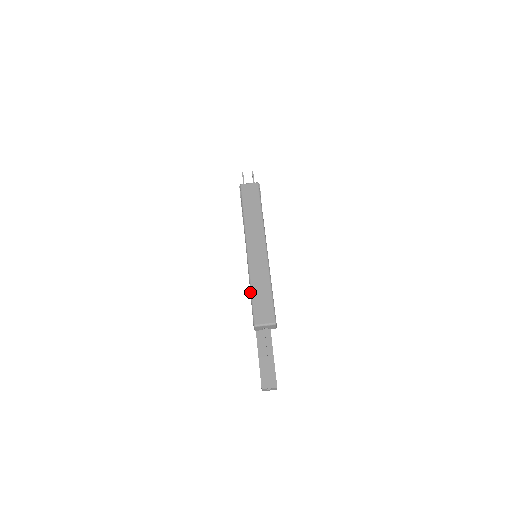
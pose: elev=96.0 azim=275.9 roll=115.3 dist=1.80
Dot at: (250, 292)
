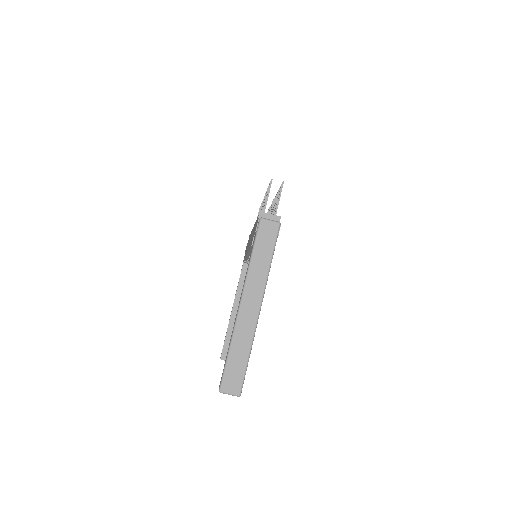
Dot at: (227, 354)
